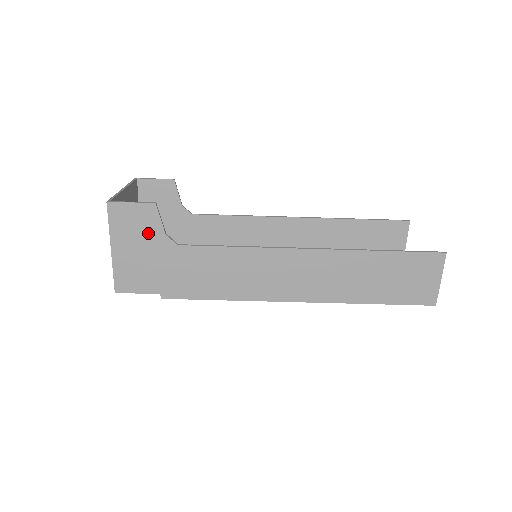
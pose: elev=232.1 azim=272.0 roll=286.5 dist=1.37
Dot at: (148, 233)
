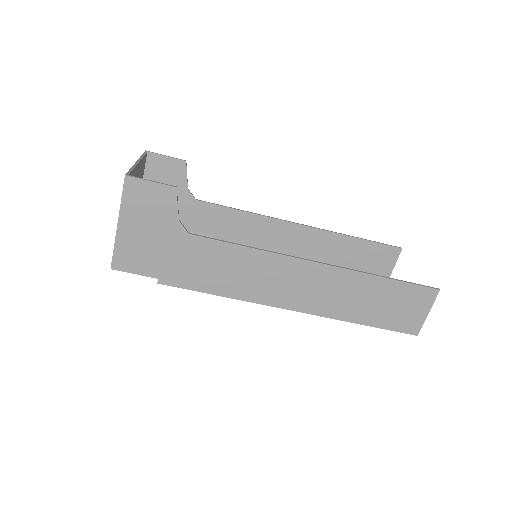
Dot at: (161, 216)
